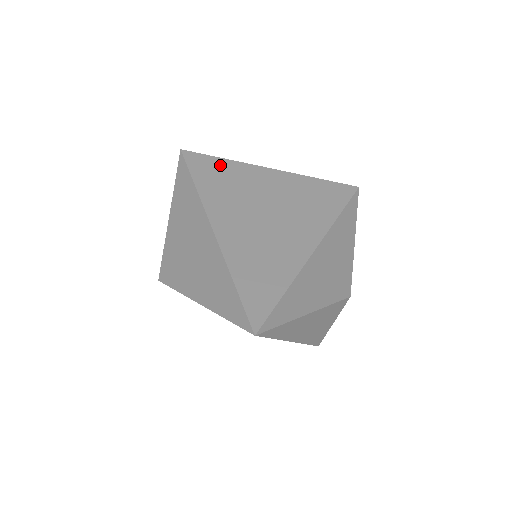
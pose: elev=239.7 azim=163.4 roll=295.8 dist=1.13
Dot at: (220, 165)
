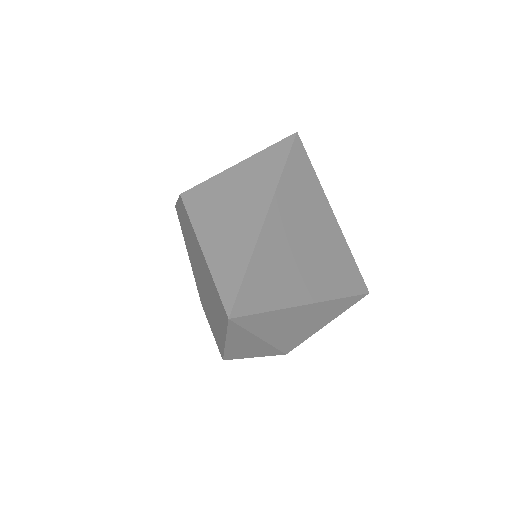
Dot at: (310, 174)
